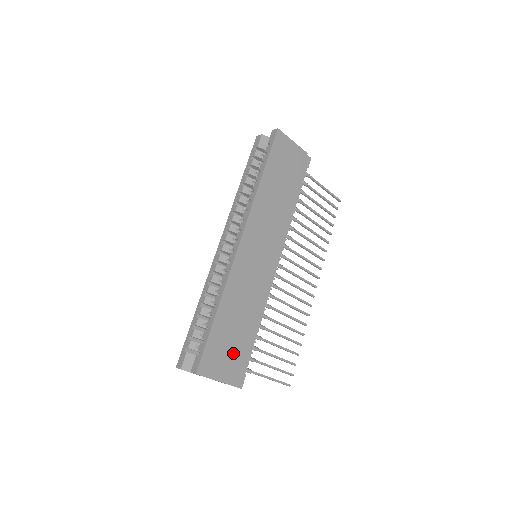
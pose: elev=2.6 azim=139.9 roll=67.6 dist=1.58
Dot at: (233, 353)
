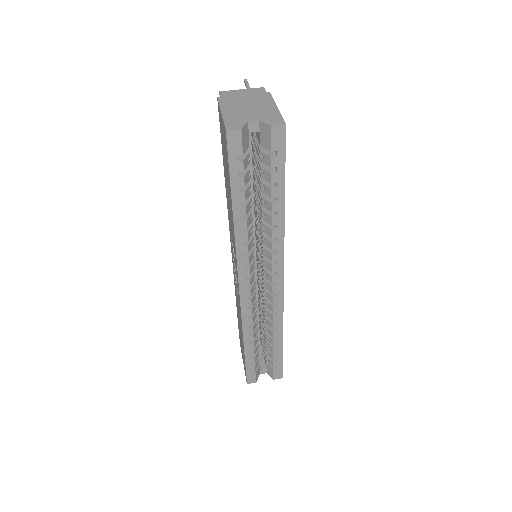
Dot at: occluded
